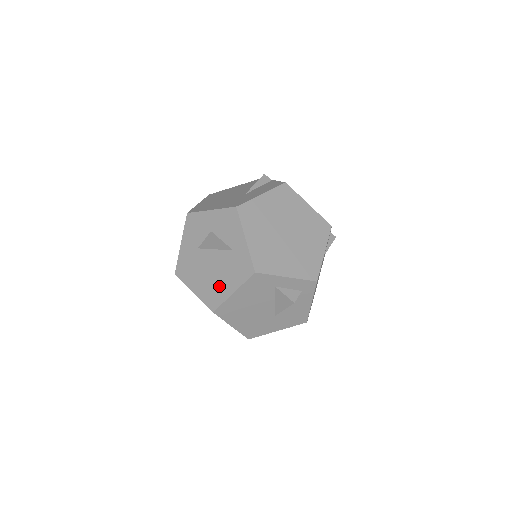
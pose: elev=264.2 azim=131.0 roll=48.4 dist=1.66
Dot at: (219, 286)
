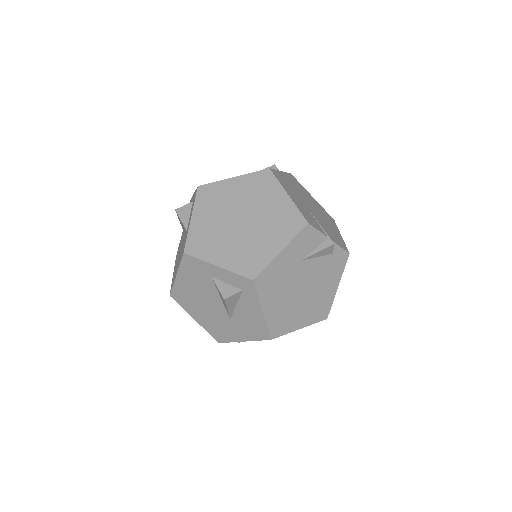
Dot at: (176, 268)
